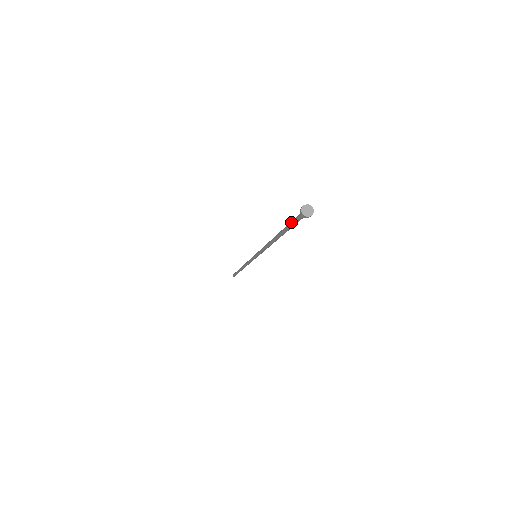
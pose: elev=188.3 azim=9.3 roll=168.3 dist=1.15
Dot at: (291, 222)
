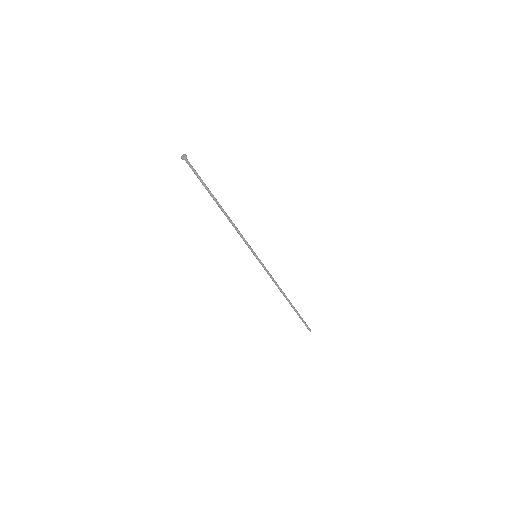
Dot at: (197, 176)
